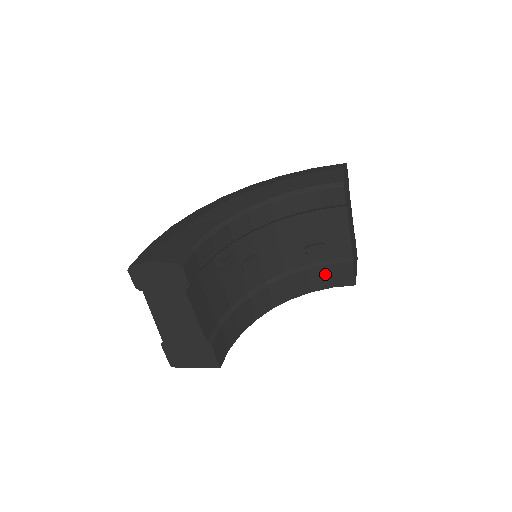
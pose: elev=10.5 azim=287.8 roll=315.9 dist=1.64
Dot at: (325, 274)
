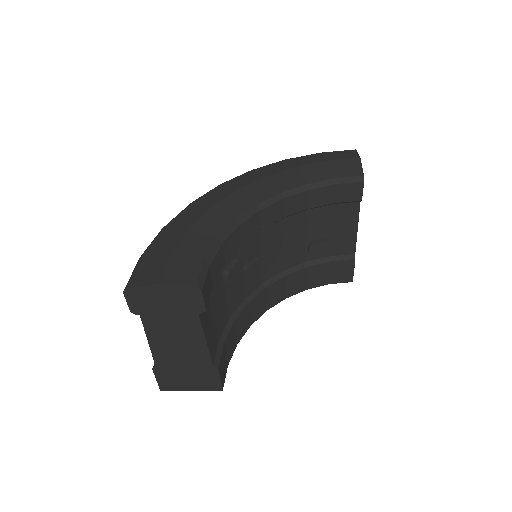
Dot at: (323, 271)
